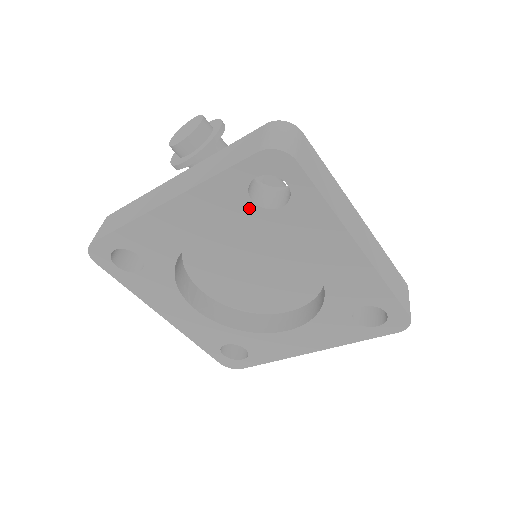
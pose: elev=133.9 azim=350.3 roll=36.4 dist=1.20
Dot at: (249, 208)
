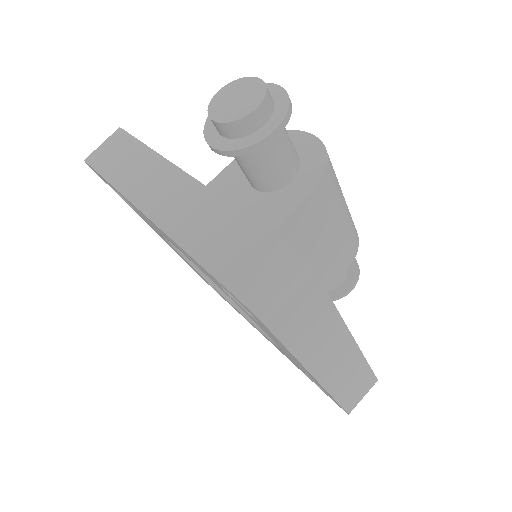
Dot at: occluded
